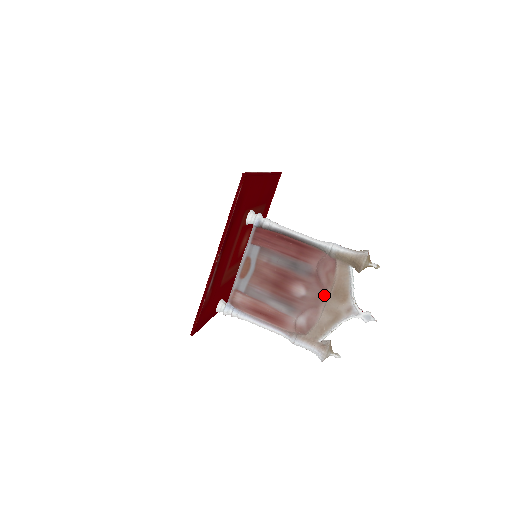
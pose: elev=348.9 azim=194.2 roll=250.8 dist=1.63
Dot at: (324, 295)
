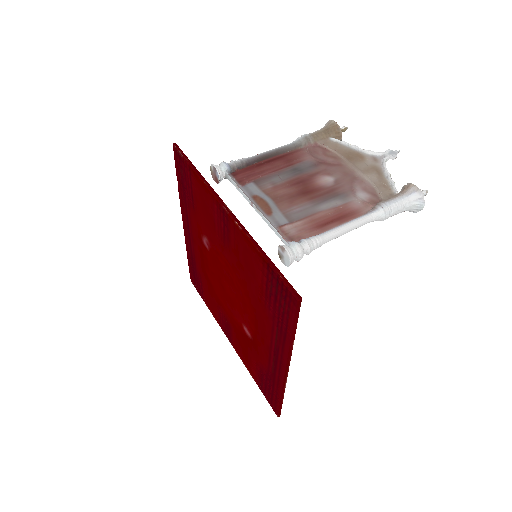
Dot at: (346, 167)
